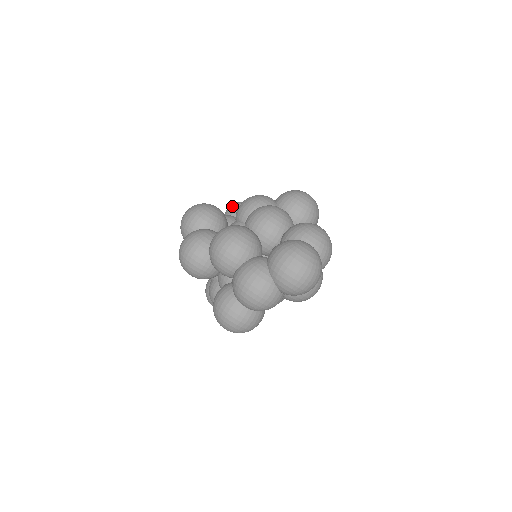
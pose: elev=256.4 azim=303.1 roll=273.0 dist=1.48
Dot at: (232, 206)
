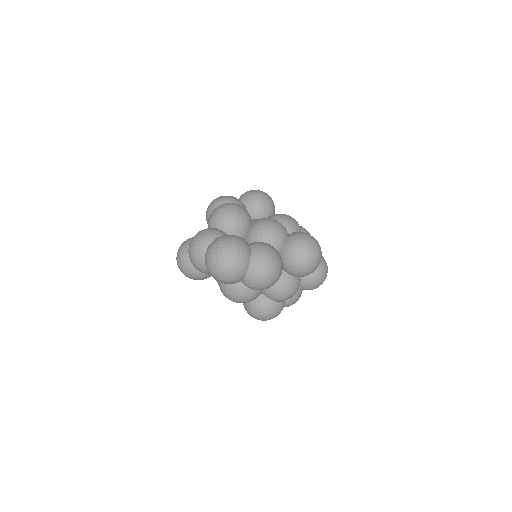
Dot at: occluded
